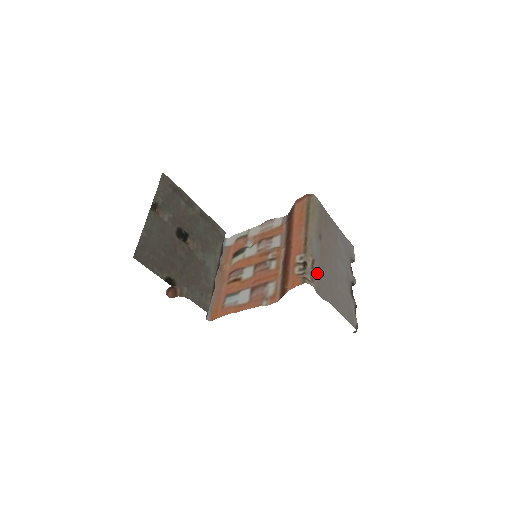
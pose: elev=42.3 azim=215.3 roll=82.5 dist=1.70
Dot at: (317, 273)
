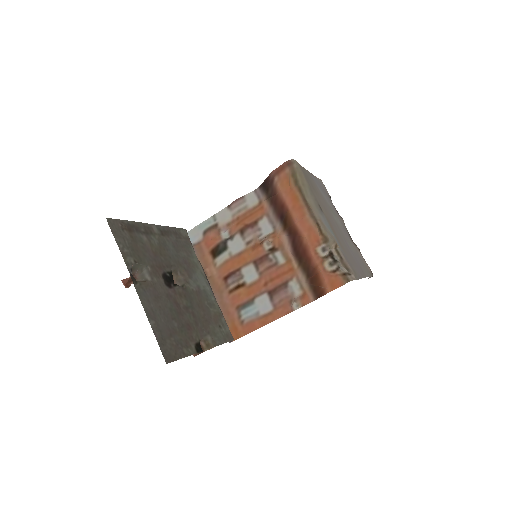
Dot at: (345, 257)
